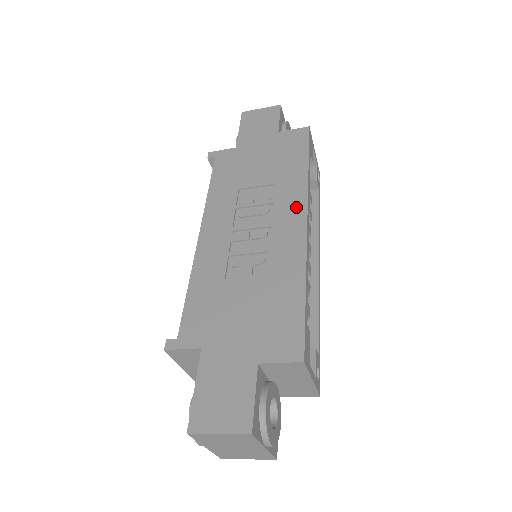
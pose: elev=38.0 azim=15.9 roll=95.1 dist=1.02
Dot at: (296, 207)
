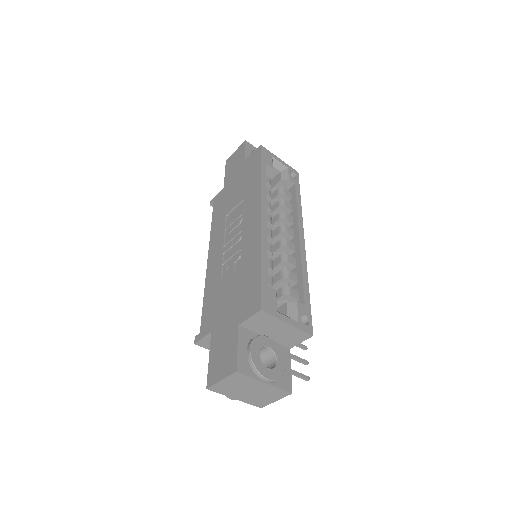
Dot at: (255, 208)
